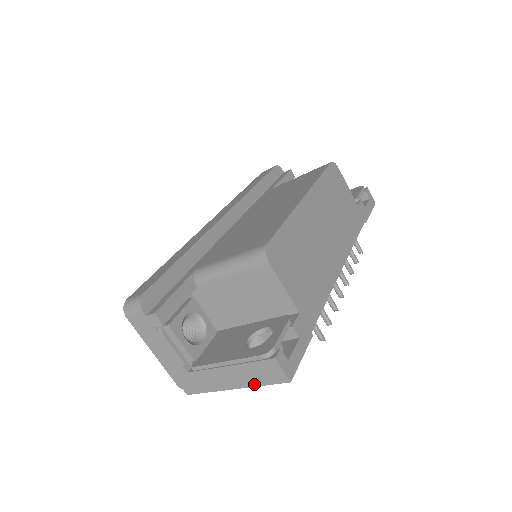
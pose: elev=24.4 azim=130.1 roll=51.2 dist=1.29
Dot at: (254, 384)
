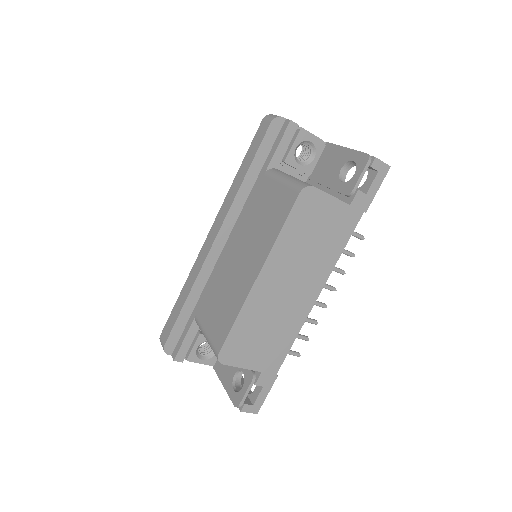
Dot at: occluded
